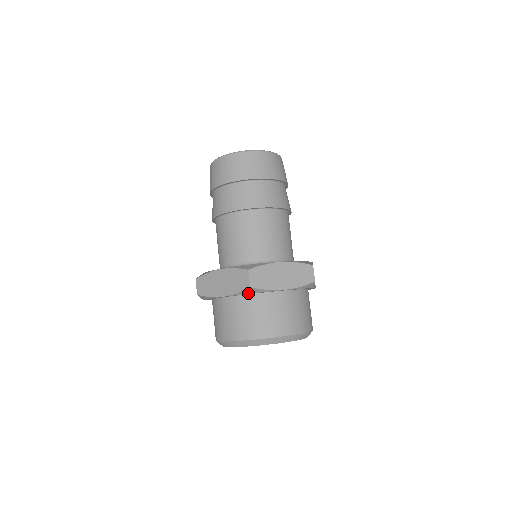
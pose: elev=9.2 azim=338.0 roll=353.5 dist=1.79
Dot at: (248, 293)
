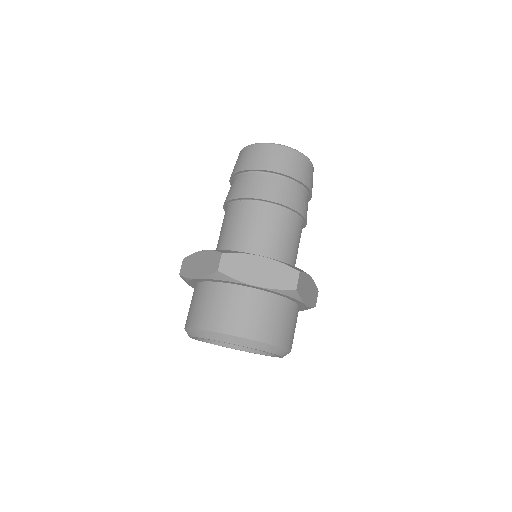
Dot at: (217, 279)
